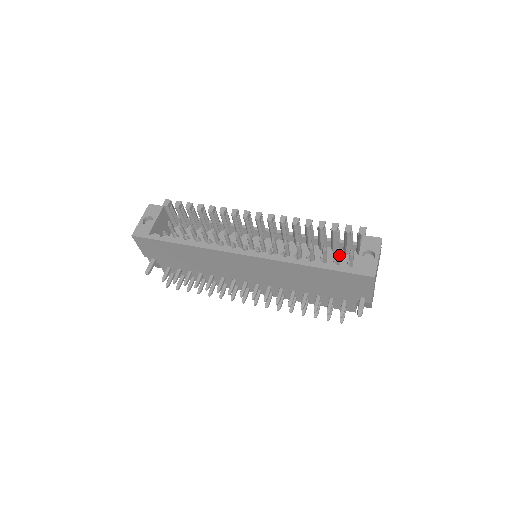
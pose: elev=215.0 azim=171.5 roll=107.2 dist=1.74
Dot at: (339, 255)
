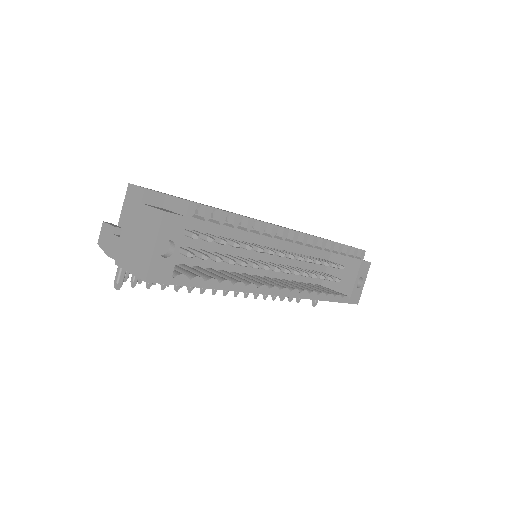
Dot at: (331, 266)
